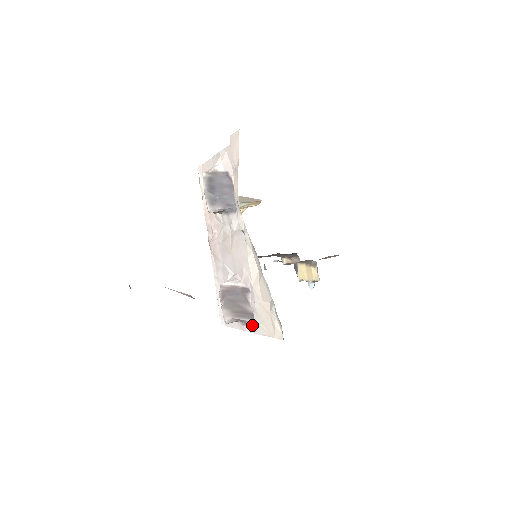
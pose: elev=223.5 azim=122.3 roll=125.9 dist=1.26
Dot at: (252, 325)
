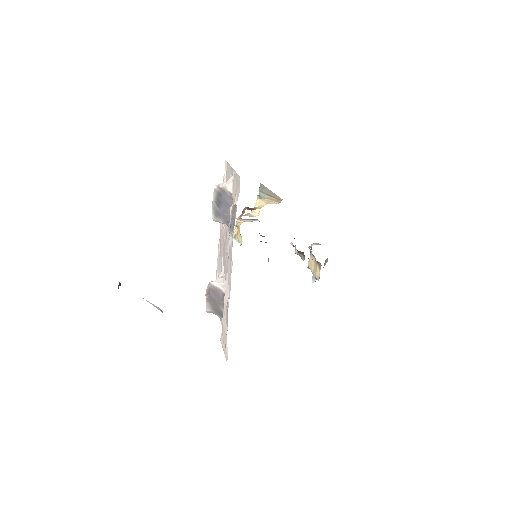
Dot at: occluded
